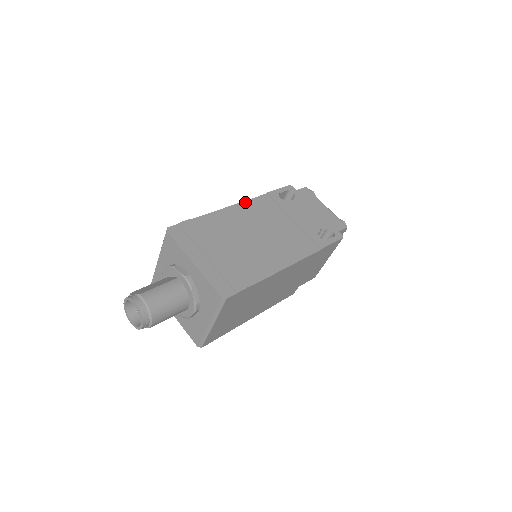
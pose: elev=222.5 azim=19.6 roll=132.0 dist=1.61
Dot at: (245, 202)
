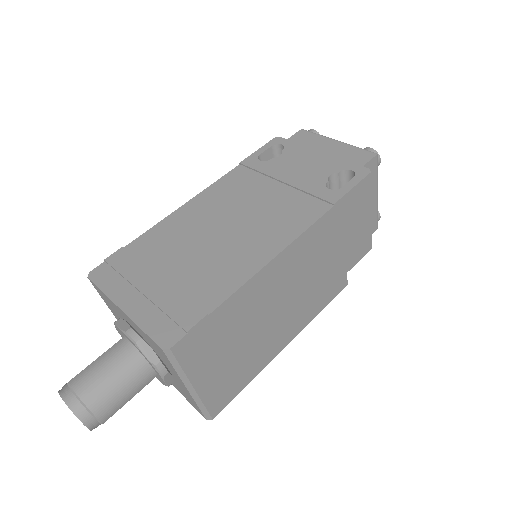
Dot at: (206, 190)
